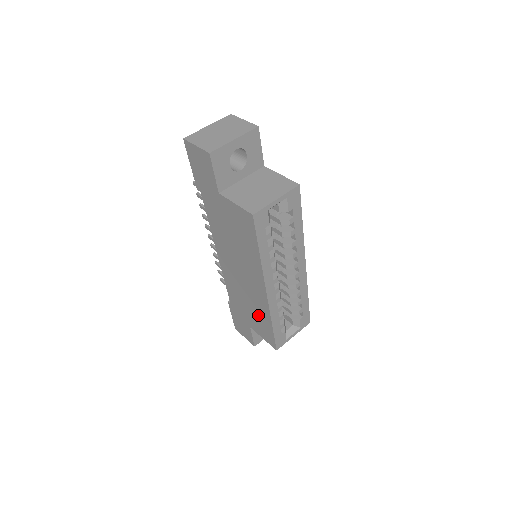
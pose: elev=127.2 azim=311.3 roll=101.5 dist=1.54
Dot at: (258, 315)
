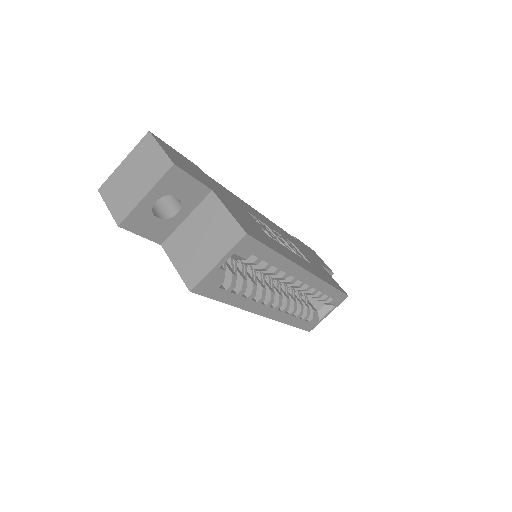
Dot at: occluded
